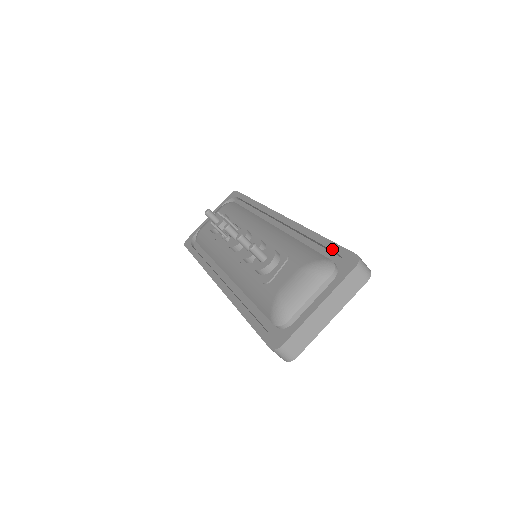
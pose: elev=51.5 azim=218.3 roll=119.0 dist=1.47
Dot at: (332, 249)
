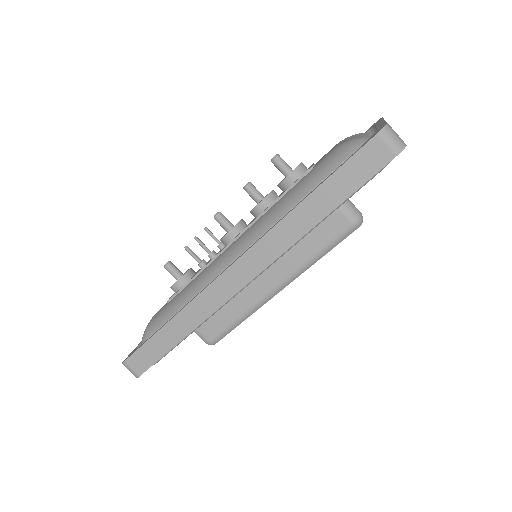
Dot at: occluded
